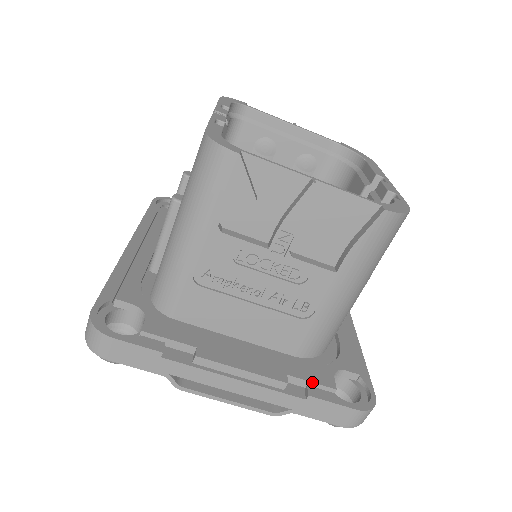
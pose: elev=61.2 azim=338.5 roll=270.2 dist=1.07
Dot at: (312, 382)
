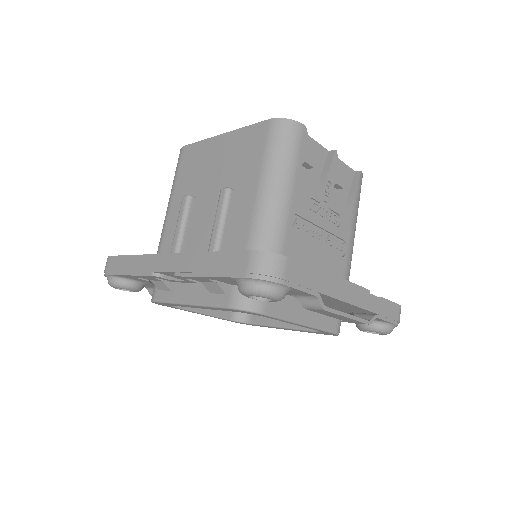
Dot at: (372, 294)
